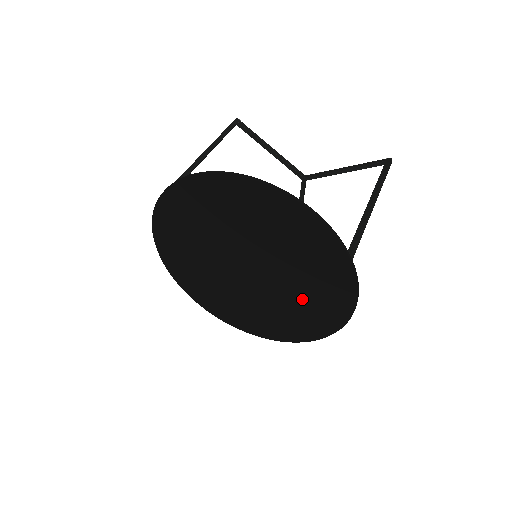
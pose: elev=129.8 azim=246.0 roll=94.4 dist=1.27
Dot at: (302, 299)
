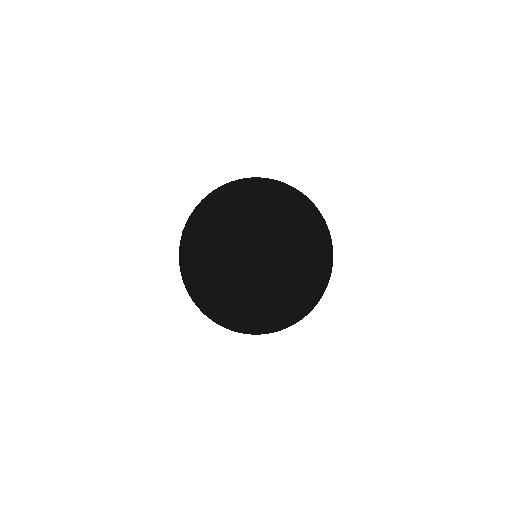
Dot at: (300, 261)
